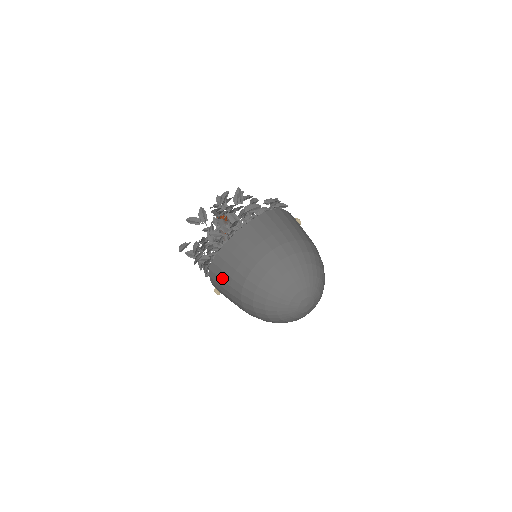
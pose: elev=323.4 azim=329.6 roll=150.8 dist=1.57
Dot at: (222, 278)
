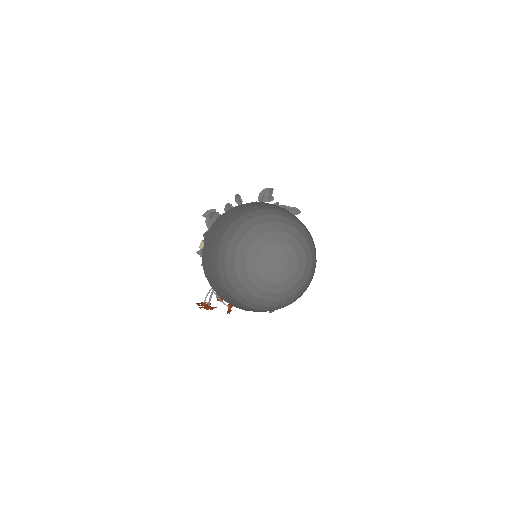
Dot at: (227, 216)
